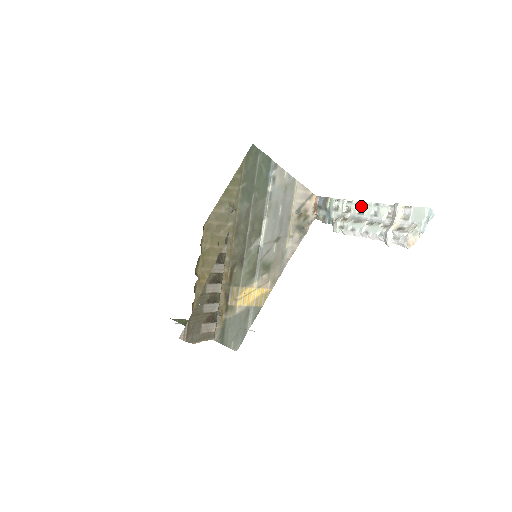
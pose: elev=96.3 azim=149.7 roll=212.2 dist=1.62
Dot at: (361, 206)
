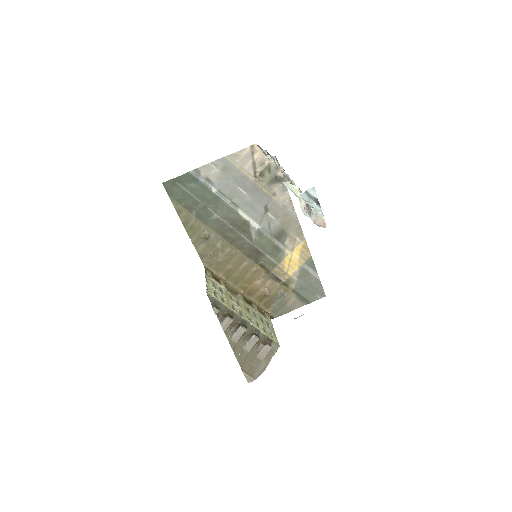
Dot at: occluded
